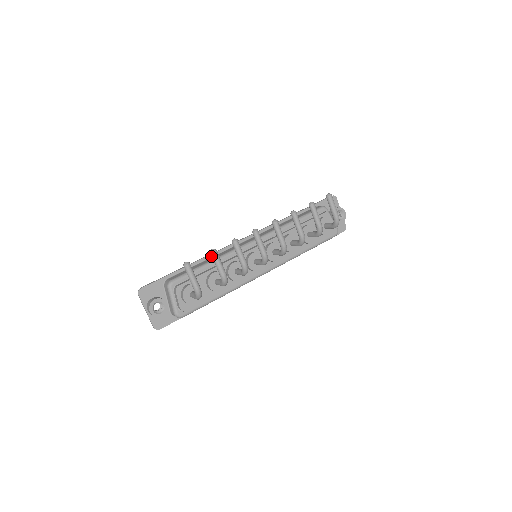
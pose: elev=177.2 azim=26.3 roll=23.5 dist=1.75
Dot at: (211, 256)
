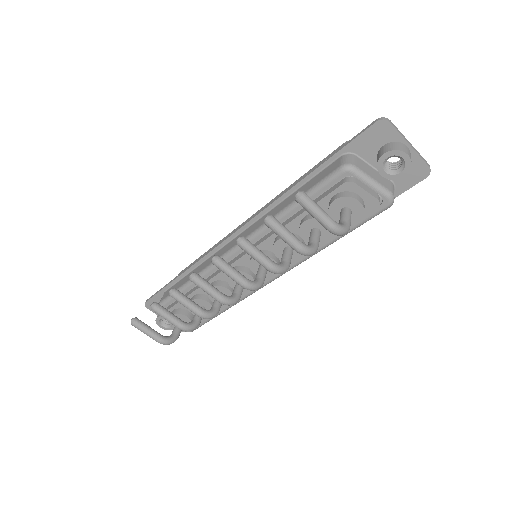
Dot at: (199, 263)
